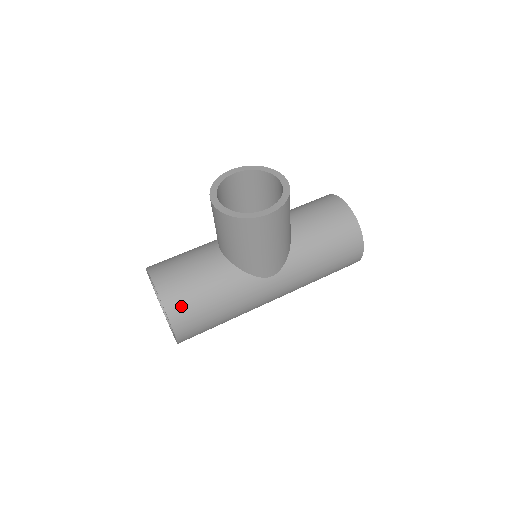
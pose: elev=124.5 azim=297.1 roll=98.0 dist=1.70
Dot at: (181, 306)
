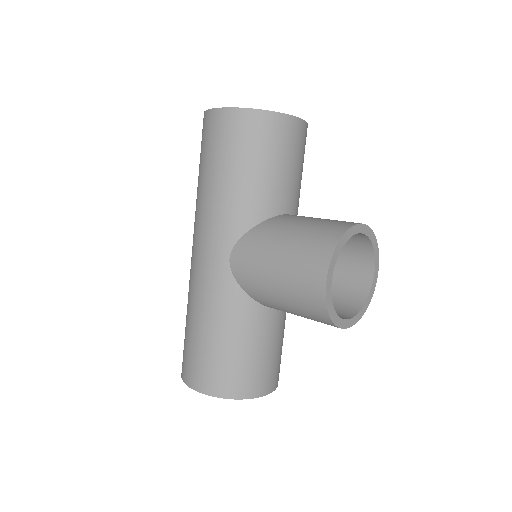
Dot at: occluded
